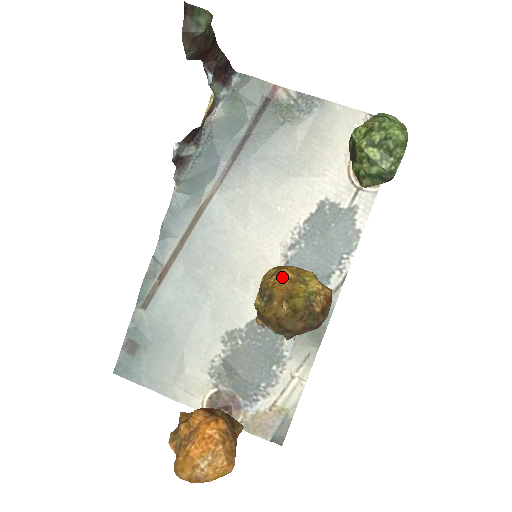
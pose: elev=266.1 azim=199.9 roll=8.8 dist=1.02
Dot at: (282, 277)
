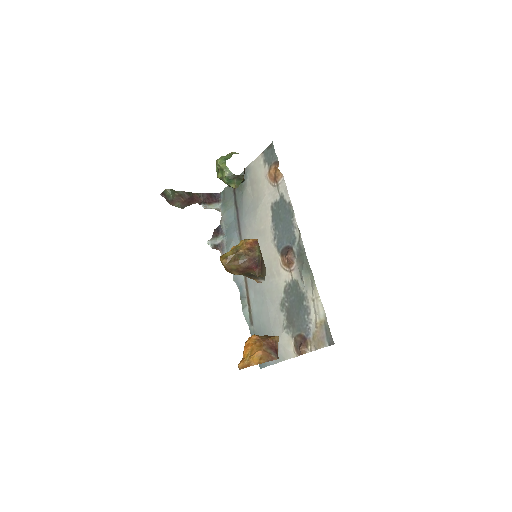
Dot at: occluded
